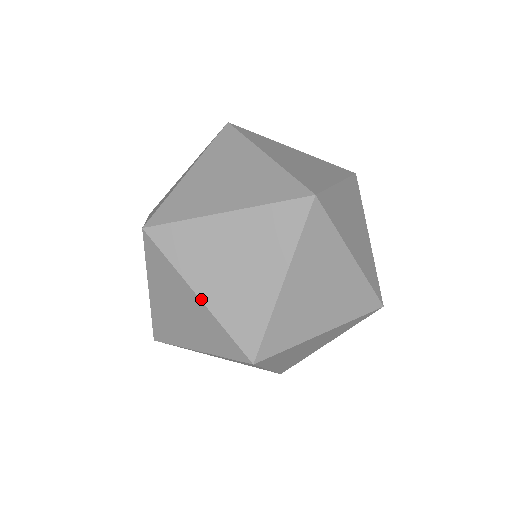
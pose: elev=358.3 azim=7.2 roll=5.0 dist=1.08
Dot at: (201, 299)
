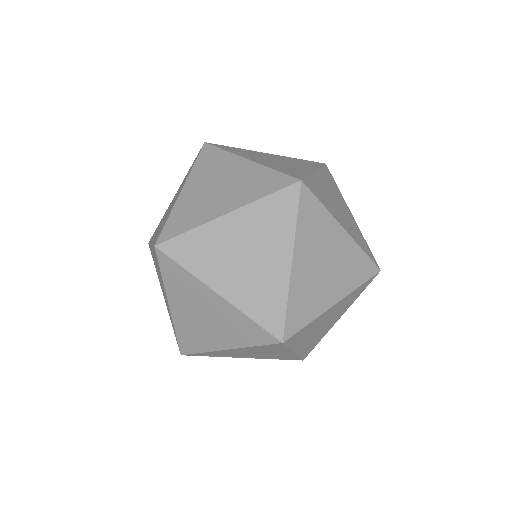
Dot at: (292, 267)
